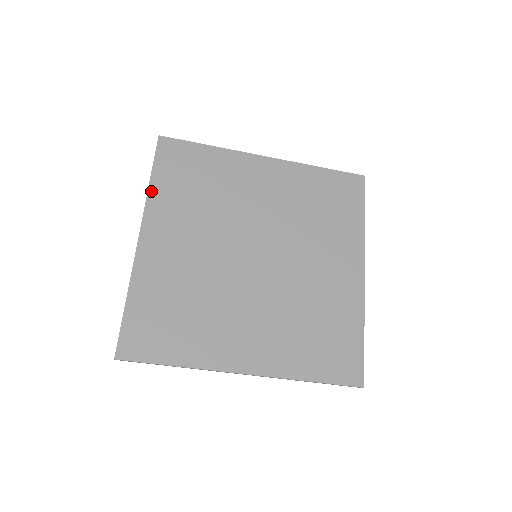
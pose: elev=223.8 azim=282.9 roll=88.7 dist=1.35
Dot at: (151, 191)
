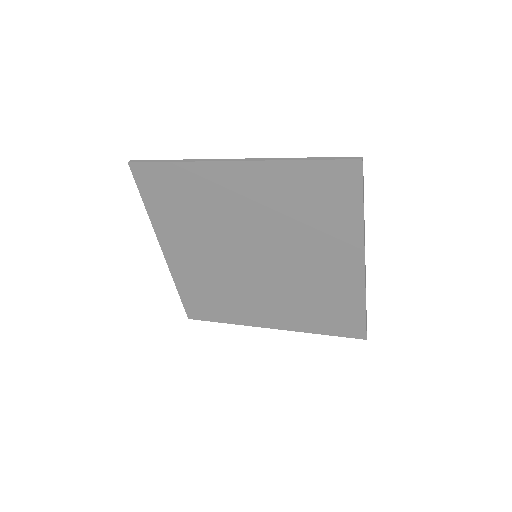
Dot at: (151, 216)
